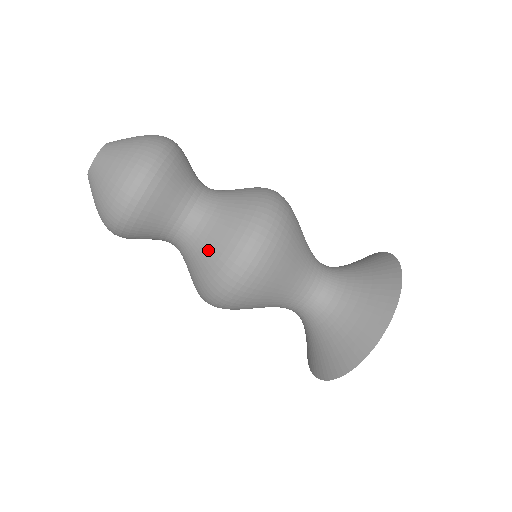
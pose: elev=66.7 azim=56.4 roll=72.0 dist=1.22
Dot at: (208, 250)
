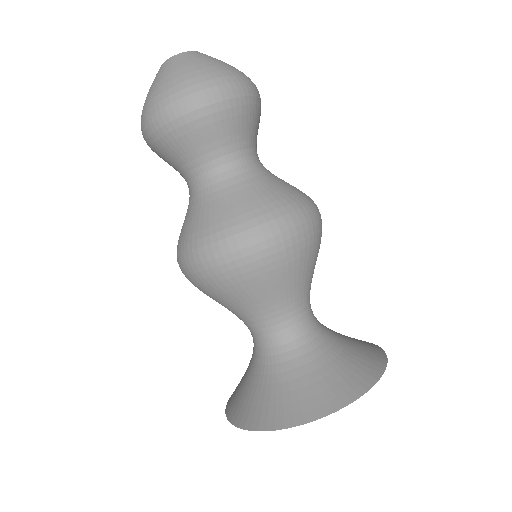
Dot at: (280, 184)
